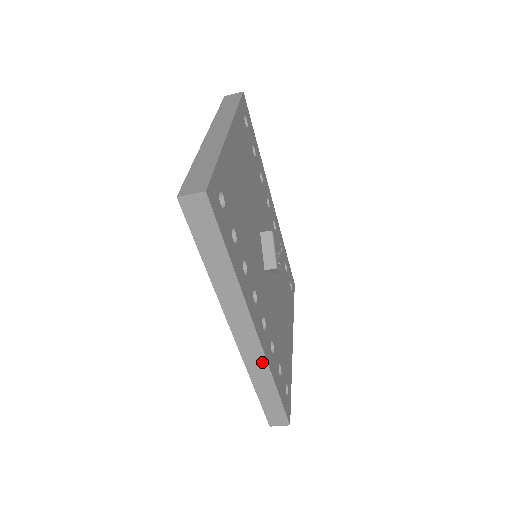
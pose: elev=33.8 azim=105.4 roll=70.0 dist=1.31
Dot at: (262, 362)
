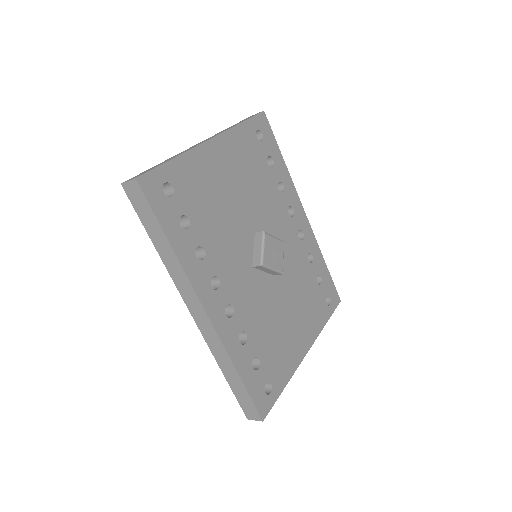
Dot at: (219, 345)
